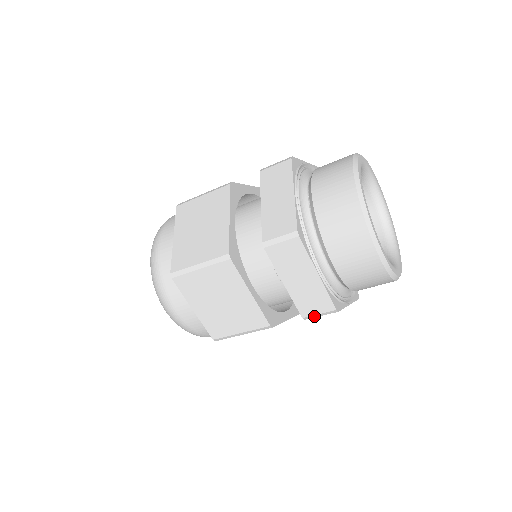
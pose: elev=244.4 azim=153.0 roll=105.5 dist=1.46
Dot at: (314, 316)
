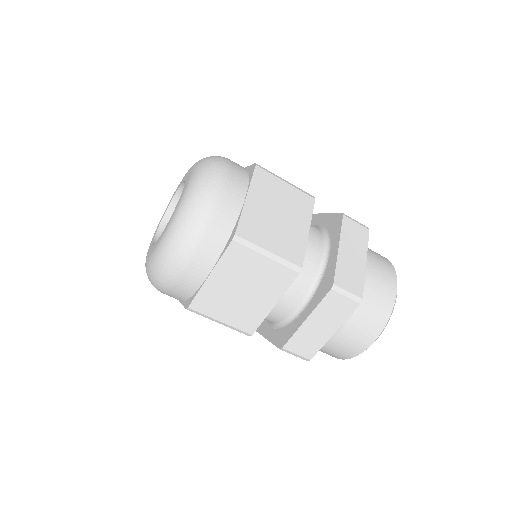
Dot at: (342, 291)
